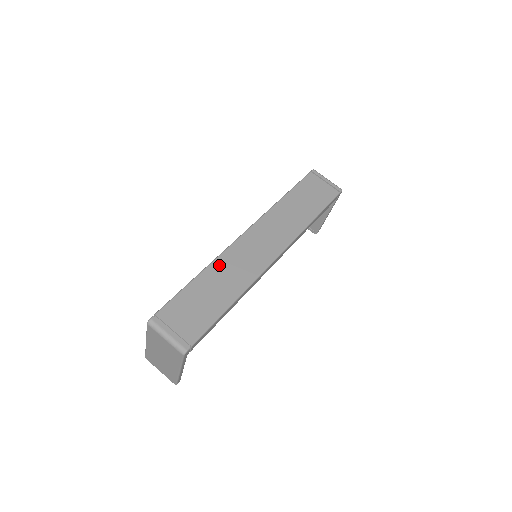
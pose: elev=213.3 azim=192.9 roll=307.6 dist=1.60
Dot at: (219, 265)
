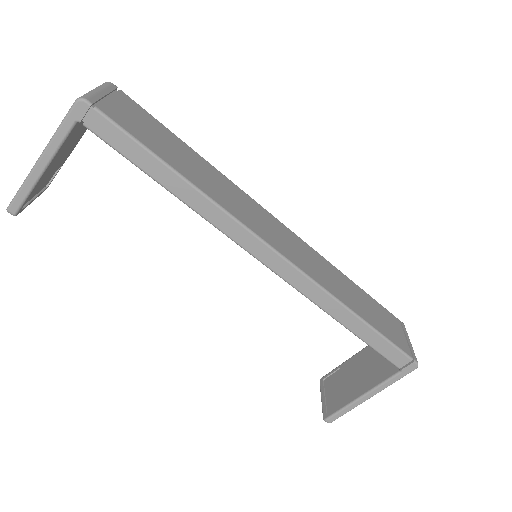
Dot at: (222, 178)
